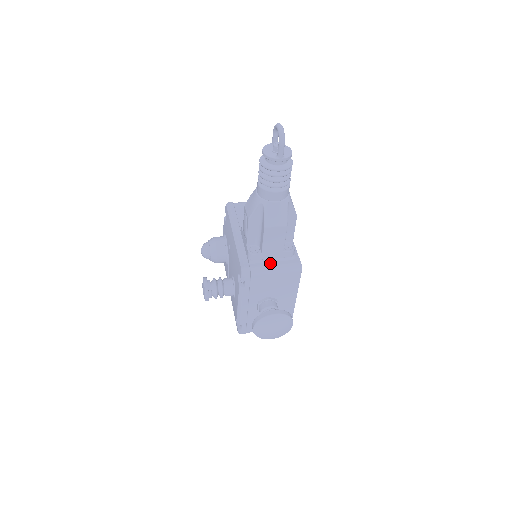
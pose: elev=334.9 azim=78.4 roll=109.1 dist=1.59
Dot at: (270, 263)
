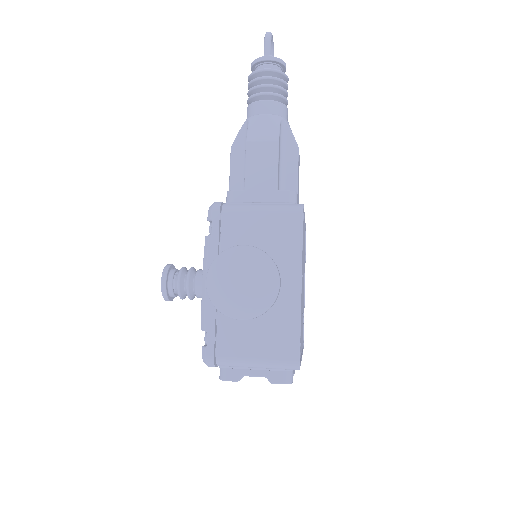
Dot at: (255, 204)
